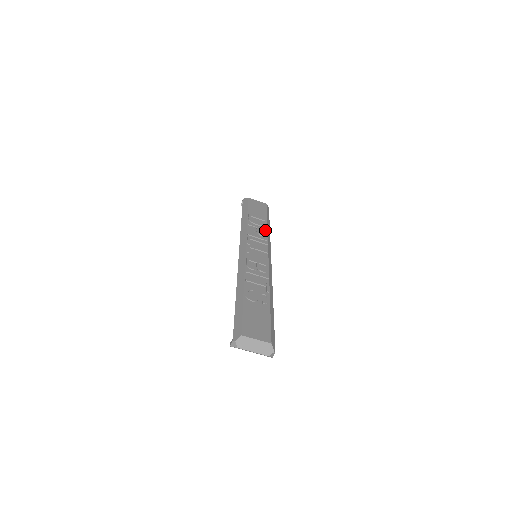
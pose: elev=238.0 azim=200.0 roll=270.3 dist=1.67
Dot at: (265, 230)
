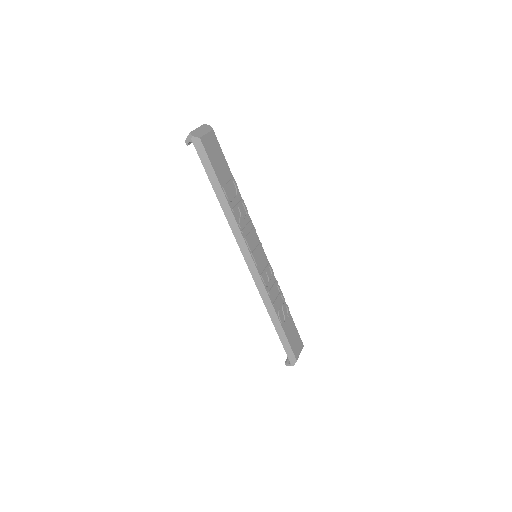
Dot at: (243, 204)
